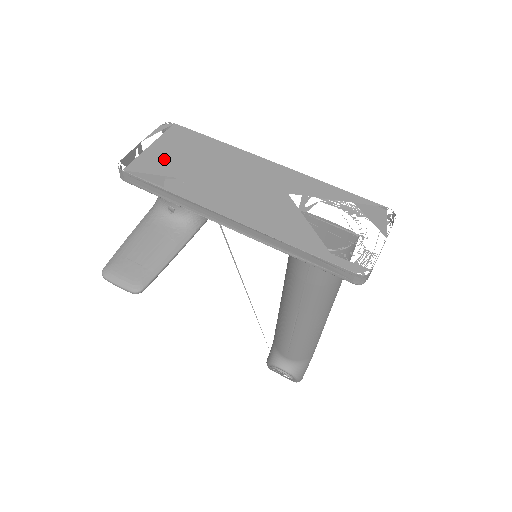
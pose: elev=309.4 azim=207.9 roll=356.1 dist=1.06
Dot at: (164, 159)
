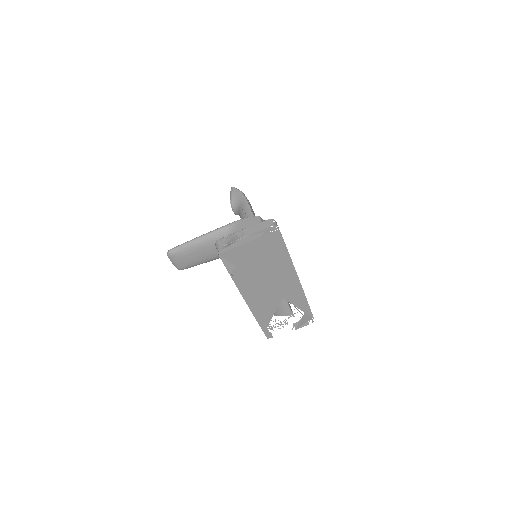
Dot at: (247, 256)
